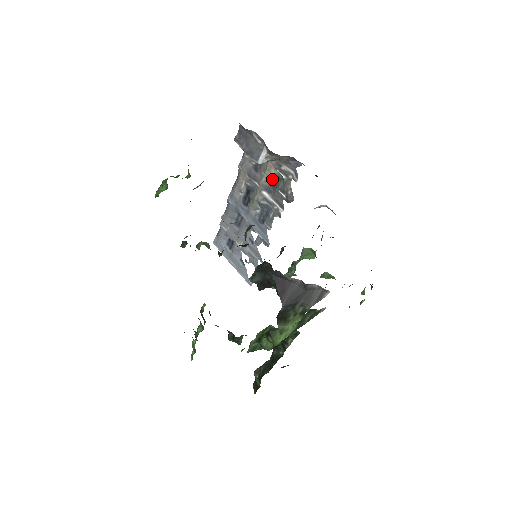
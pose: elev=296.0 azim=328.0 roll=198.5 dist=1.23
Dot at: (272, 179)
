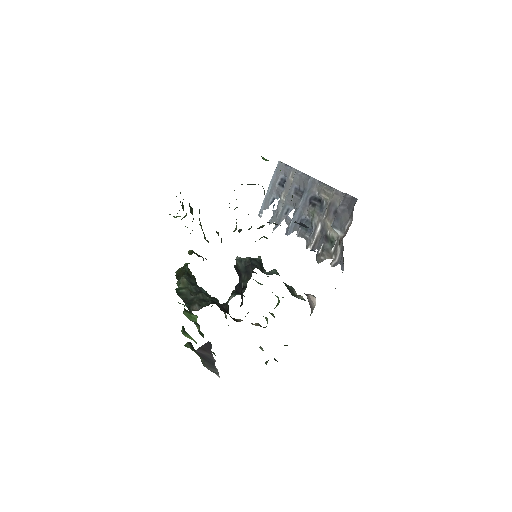
Dot at: (330, 234)
